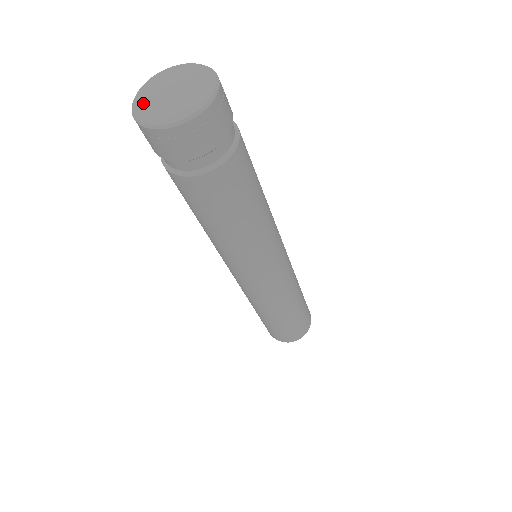
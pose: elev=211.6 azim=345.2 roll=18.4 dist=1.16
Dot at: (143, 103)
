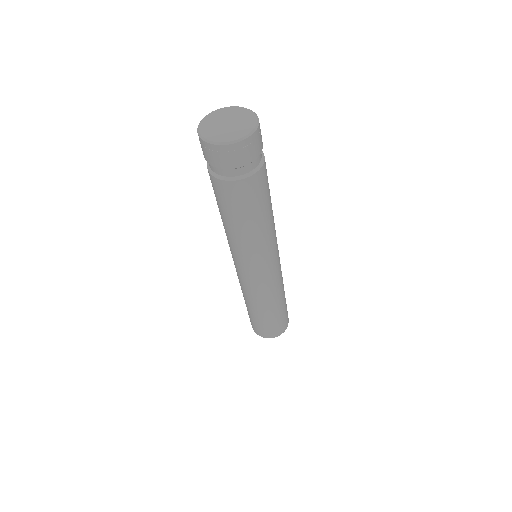
Dot at: (213, 135)
